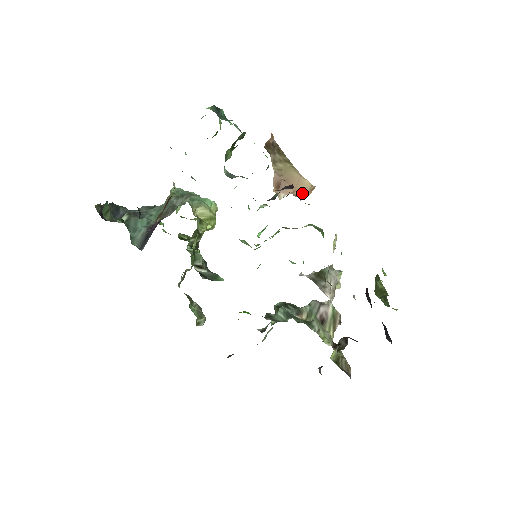
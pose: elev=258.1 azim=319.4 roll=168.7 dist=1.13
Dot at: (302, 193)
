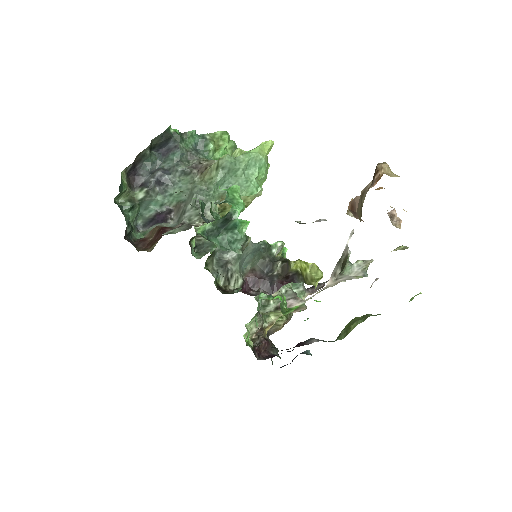
Dot at: occluded
